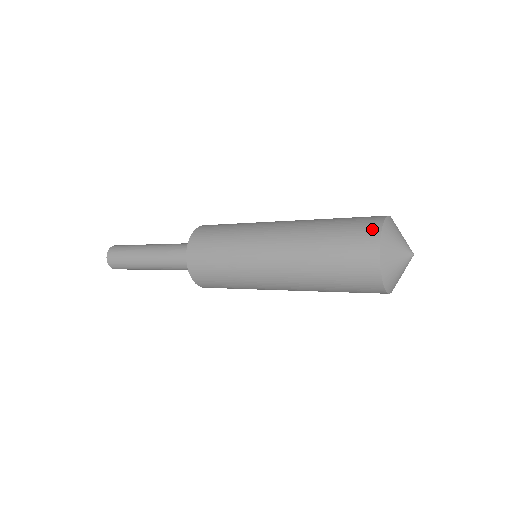
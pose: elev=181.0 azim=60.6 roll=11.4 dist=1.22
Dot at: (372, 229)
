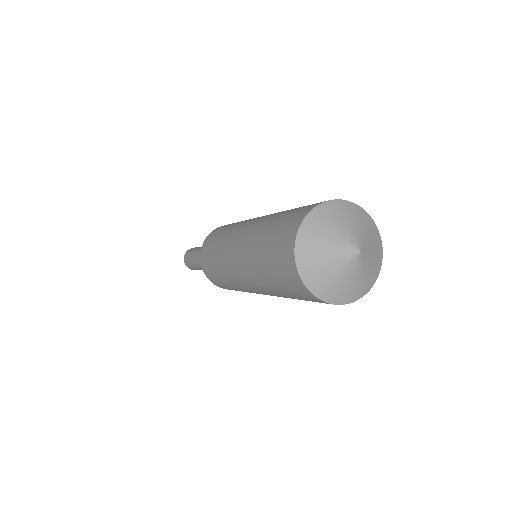
Dot at: occluded
